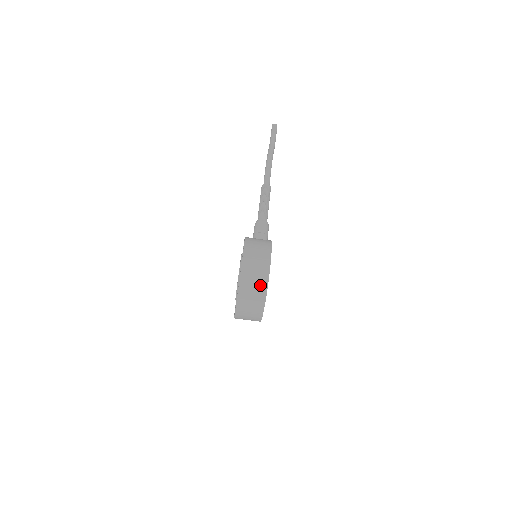
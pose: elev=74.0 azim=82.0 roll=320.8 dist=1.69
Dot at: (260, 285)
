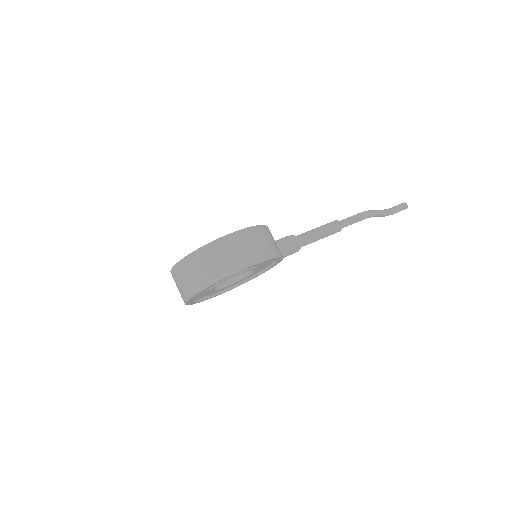
Dot at: (223, 267)
